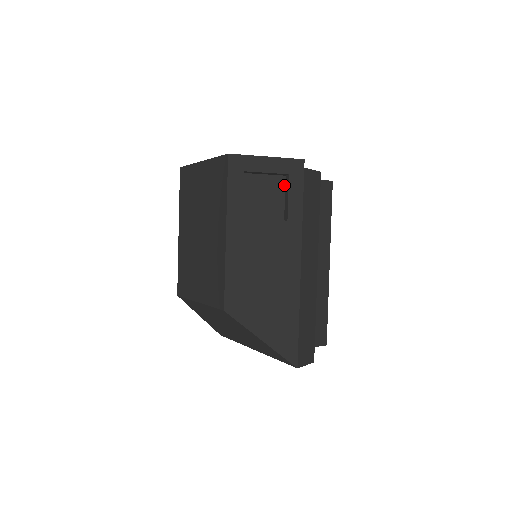
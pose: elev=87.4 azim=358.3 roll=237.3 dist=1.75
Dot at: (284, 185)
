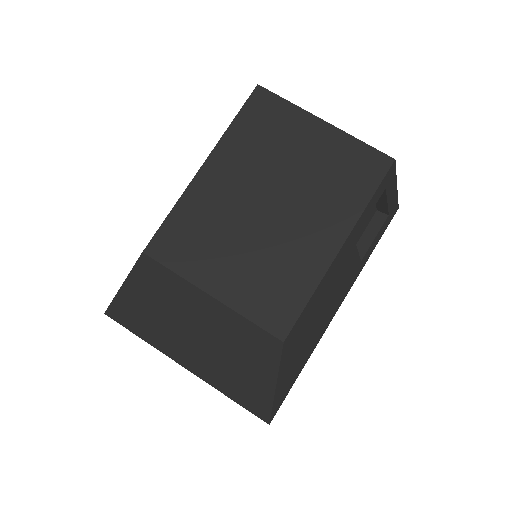
Dot at: (371, 219)
